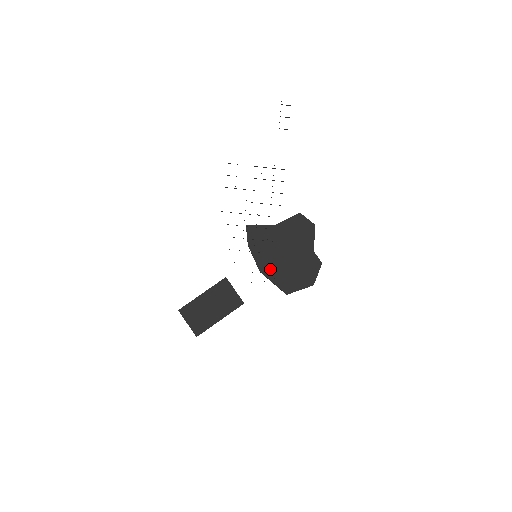
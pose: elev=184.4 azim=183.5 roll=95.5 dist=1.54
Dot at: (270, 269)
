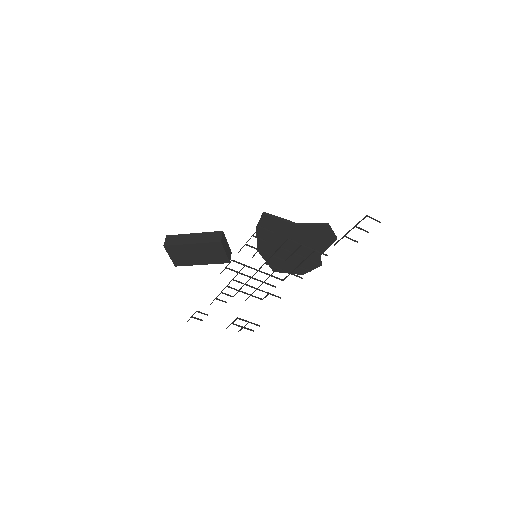
Dot at: (268, 252)
